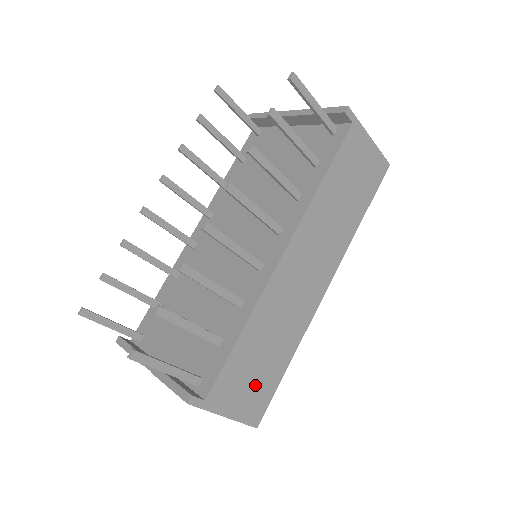
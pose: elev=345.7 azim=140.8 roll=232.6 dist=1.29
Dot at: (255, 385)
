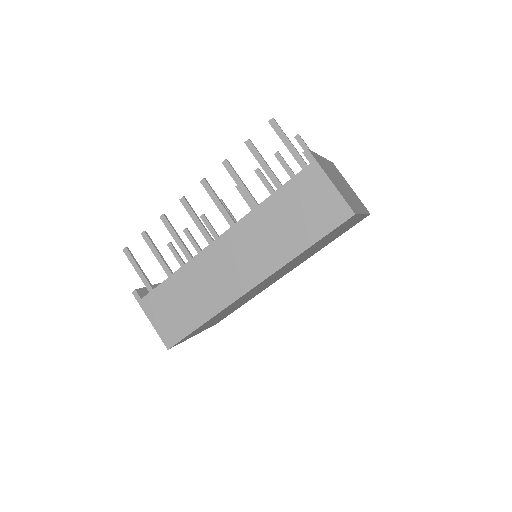
Dot at: (174, 317)
